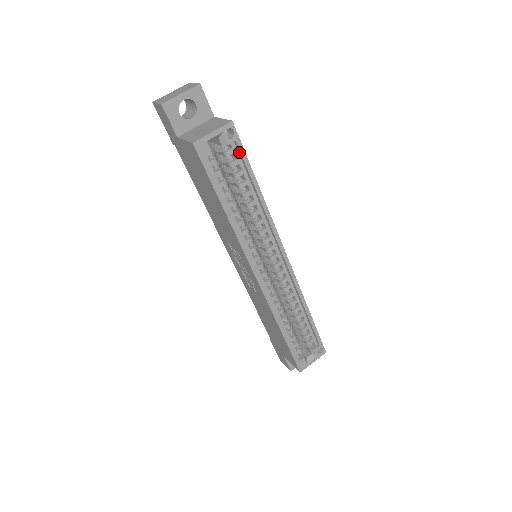
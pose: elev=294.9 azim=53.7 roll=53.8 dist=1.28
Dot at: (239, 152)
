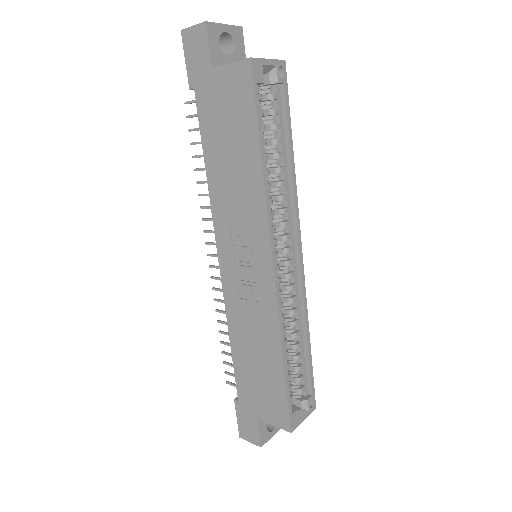
Dot at: (283, 100)
